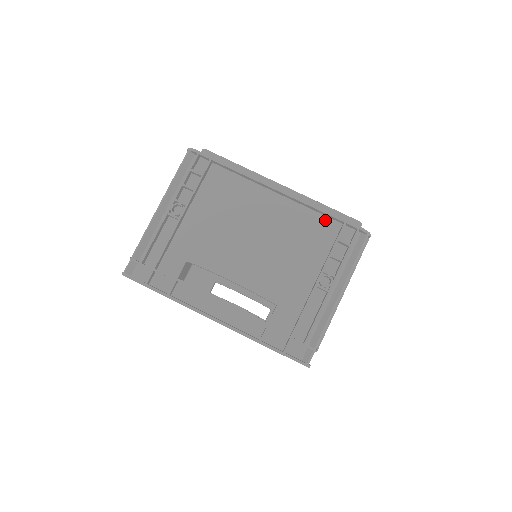
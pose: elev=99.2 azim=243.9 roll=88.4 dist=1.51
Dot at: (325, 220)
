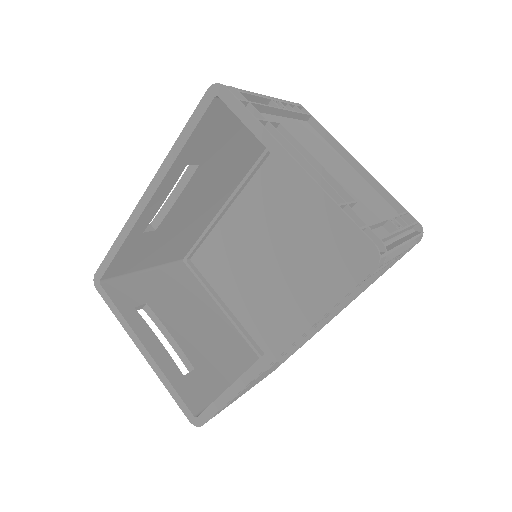
Dot at: (388, 204)
